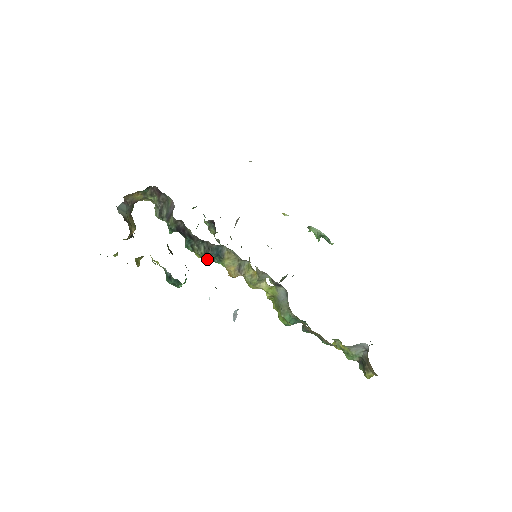
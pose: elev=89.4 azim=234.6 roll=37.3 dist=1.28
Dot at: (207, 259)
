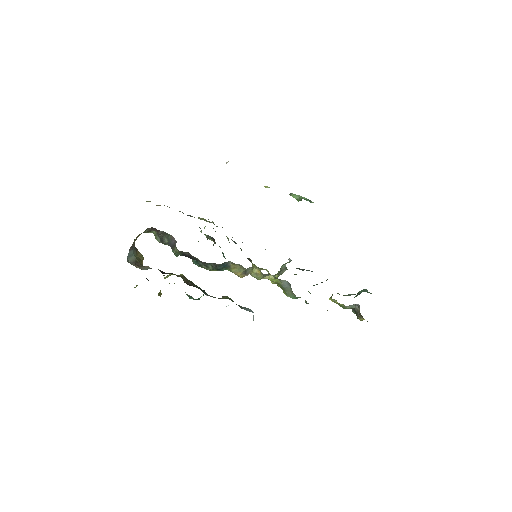
Dot at: (215, 270)
